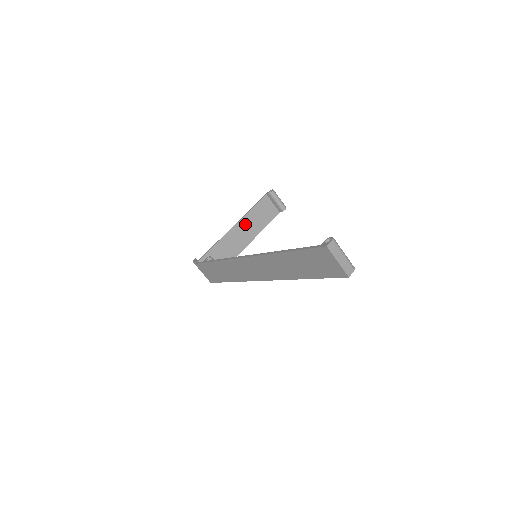
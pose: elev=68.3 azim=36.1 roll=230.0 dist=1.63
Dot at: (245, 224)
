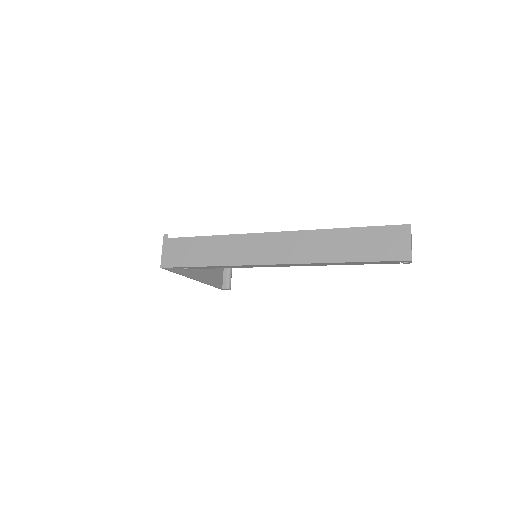
Dot at: occluded
